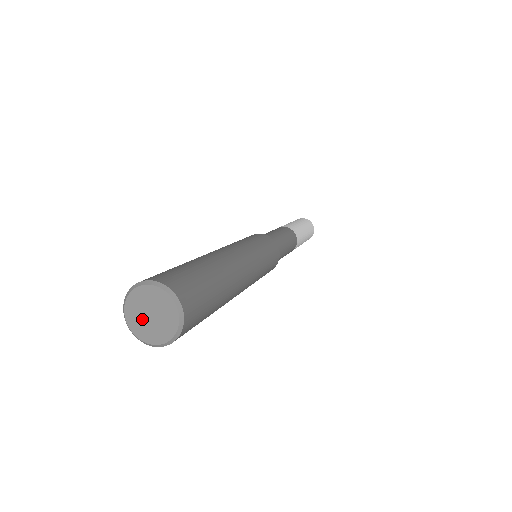
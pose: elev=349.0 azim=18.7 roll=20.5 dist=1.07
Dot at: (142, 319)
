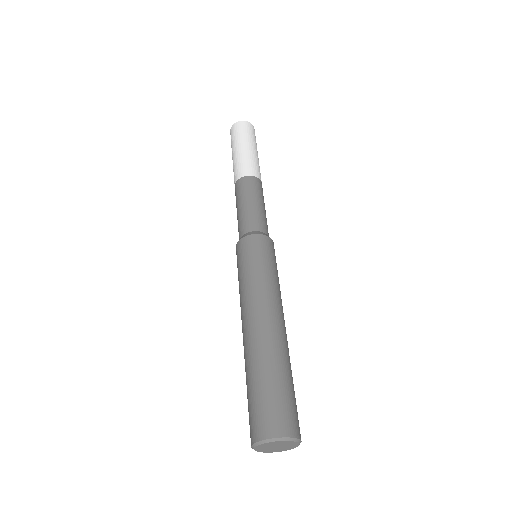
Dot at: (275, 449)
